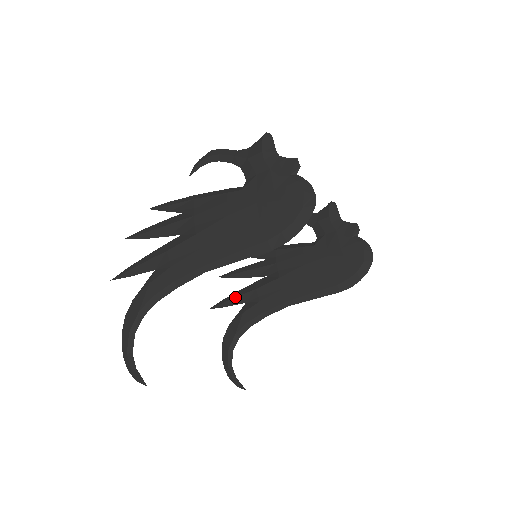
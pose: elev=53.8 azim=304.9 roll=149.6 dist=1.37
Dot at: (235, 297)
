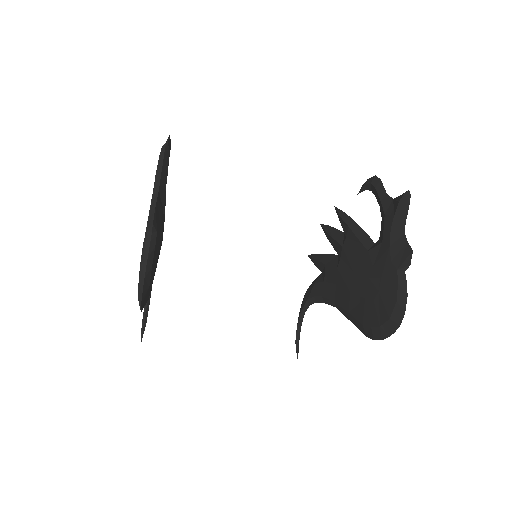
Dot at: (317, 260)
